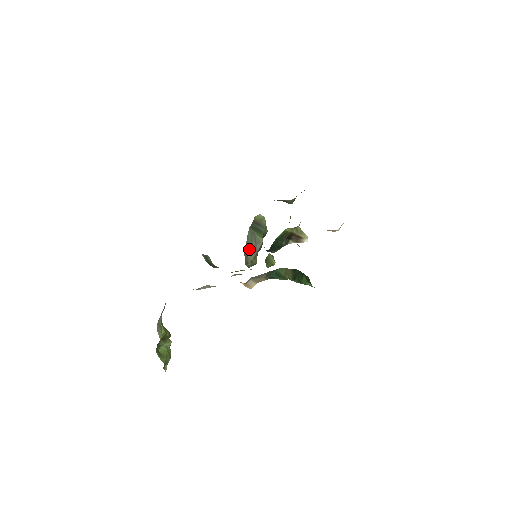
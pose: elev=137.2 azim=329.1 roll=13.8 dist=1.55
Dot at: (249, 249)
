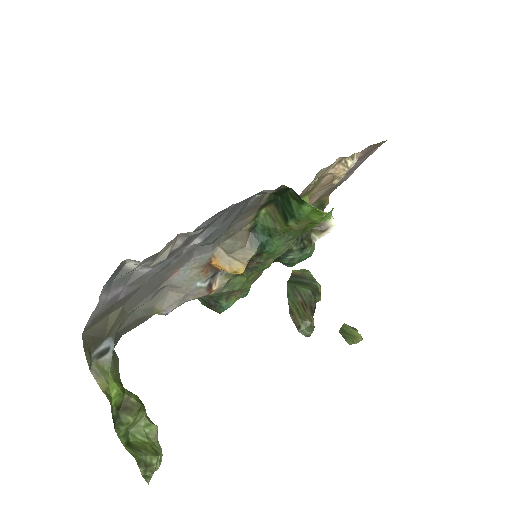
Dot at: (295, 308)
